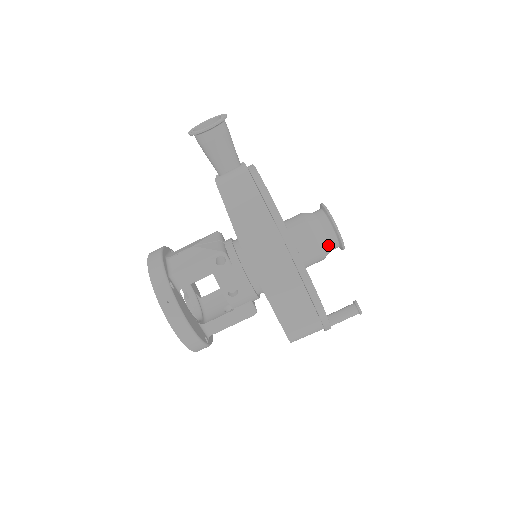
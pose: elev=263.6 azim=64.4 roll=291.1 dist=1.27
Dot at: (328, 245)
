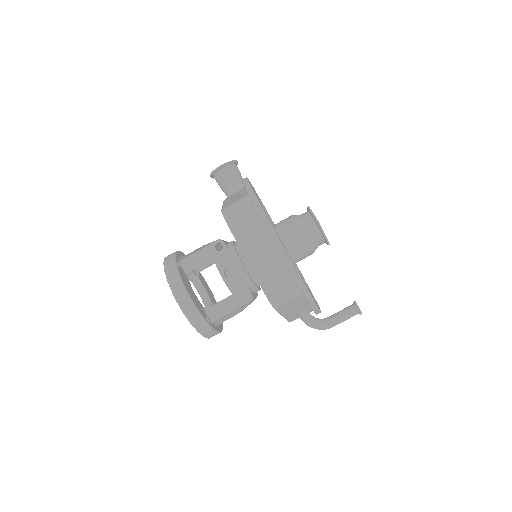
Dot at: (310, 233)
